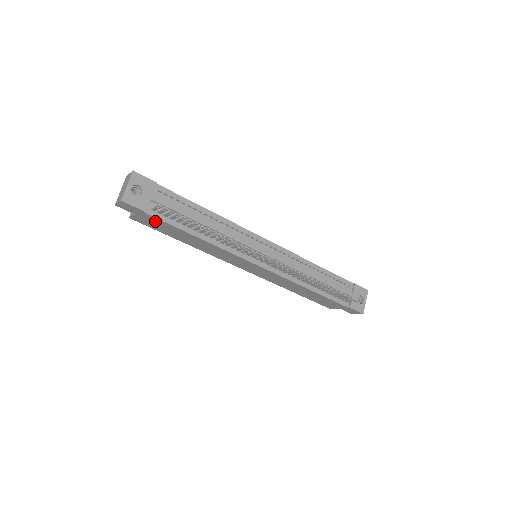
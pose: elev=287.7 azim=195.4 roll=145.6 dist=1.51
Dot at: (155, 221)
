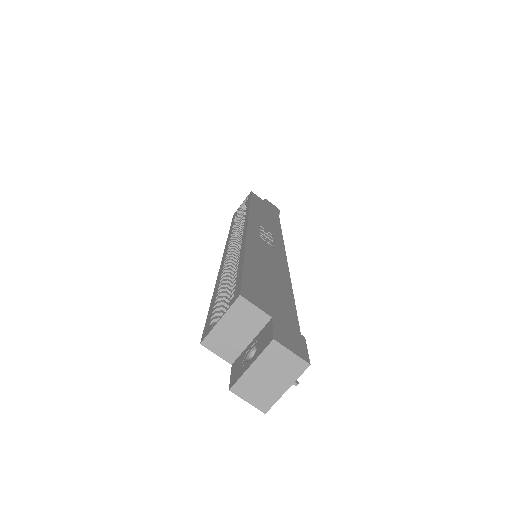
Dot at: occluded
